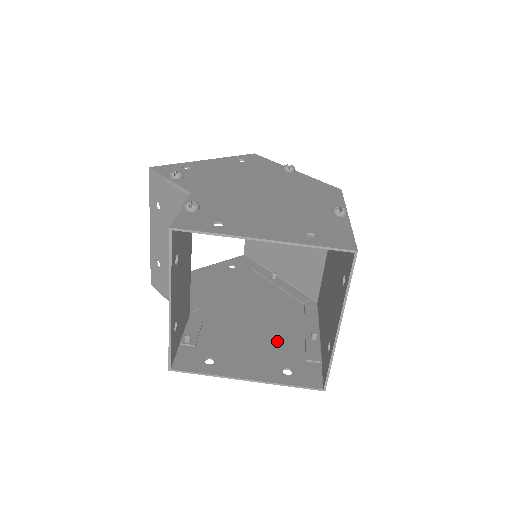
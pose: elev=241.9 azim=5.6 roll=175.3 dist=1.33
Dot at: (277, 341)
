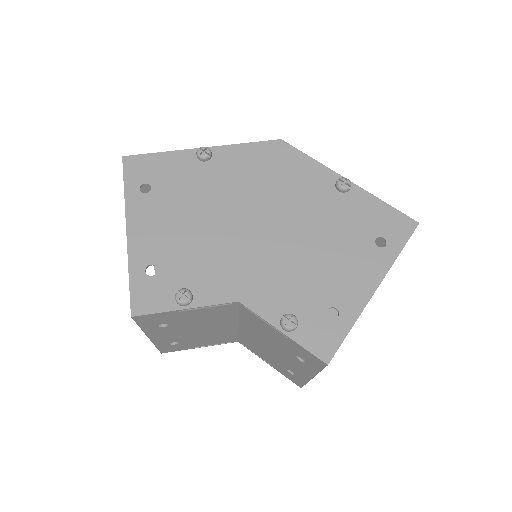
Dot at: occluded
